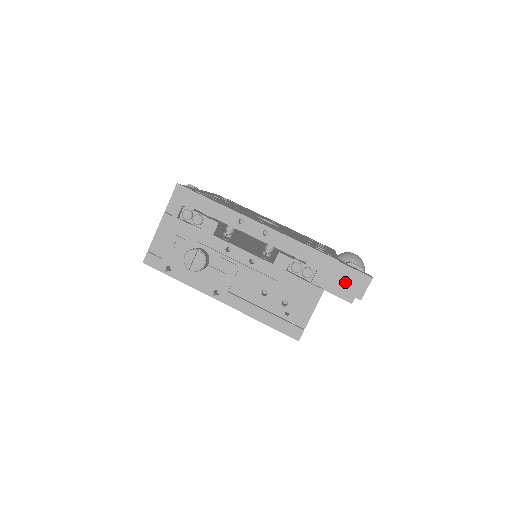
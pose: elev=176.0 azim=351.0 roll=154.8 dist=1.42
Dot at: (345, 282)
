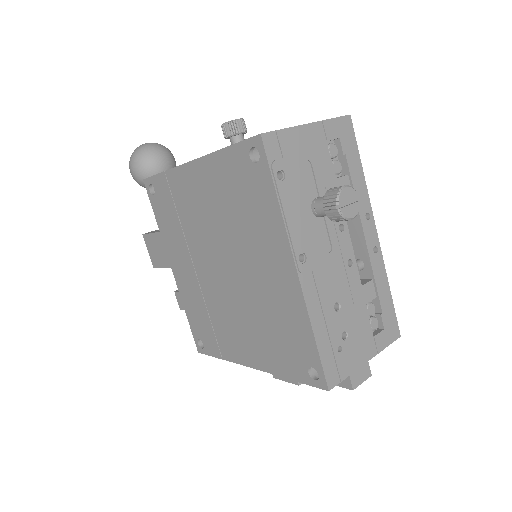
Dot at: occluded
